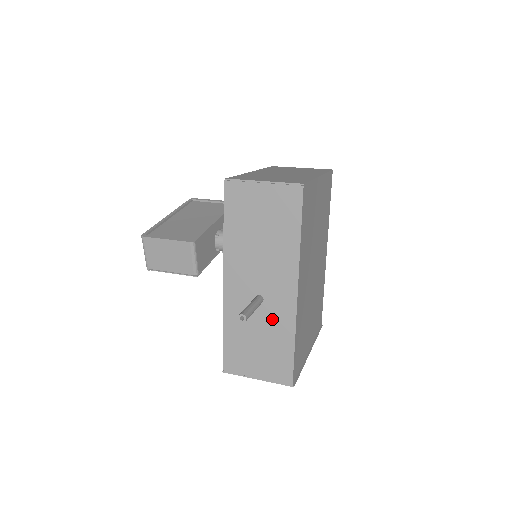
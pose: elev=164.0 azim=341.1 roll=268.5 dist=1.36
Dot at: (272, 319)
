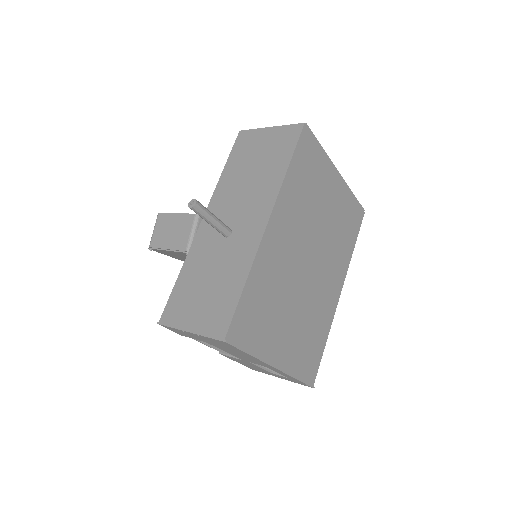
Dot at: (232, 254)
